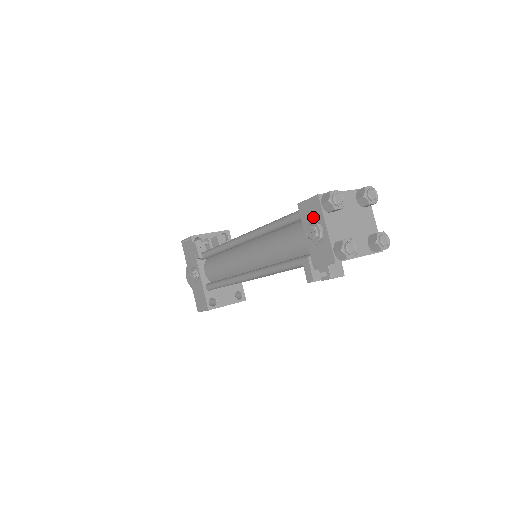
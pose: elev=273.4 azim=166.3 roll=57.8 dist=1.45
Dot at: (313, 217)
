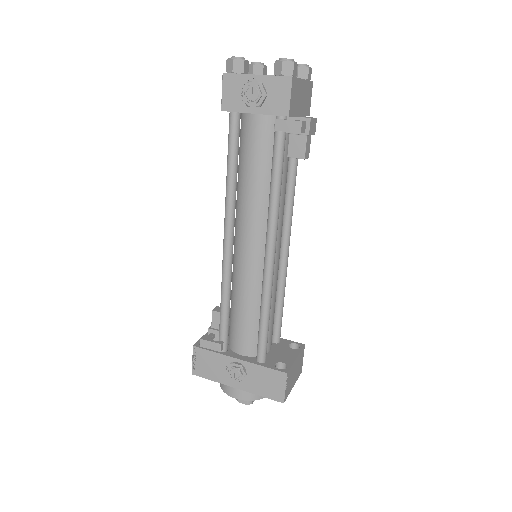
Dot at: (240, 91)
